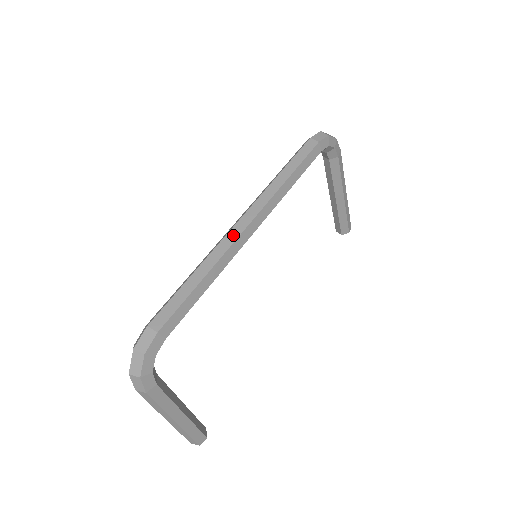
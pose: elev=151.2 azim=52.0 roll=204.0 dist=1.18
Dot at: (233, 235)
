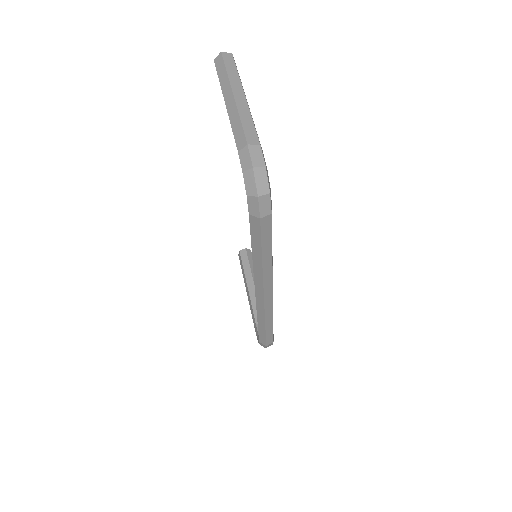
Dot at: (269, 304)
